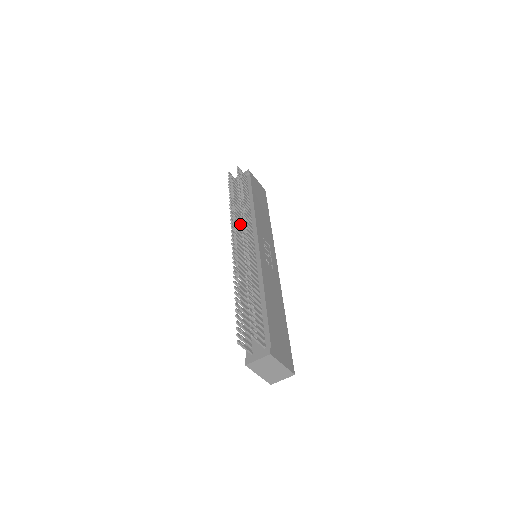
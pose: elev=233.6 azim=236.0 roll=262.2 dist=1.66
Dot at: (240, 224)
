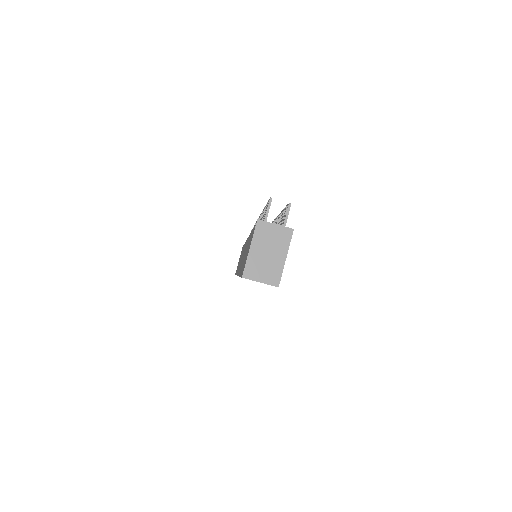
Dot at: occluded
